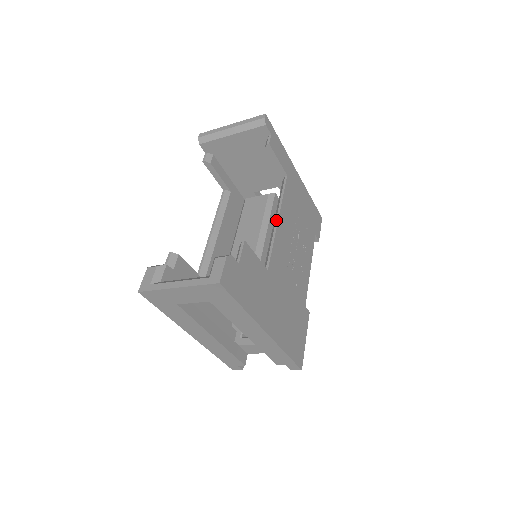
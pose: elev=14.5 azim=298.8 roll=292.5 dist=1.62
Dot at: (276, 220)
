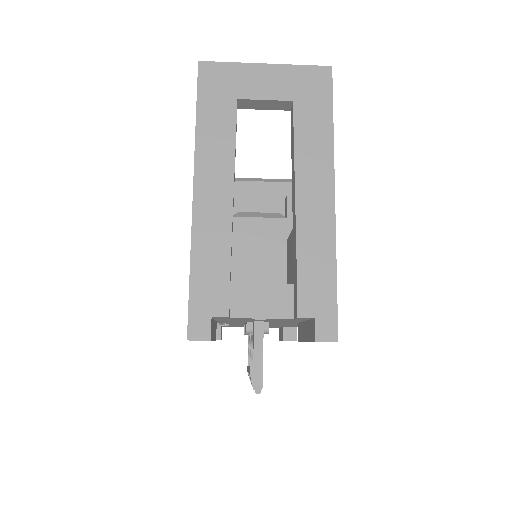
Dot at: occluded
